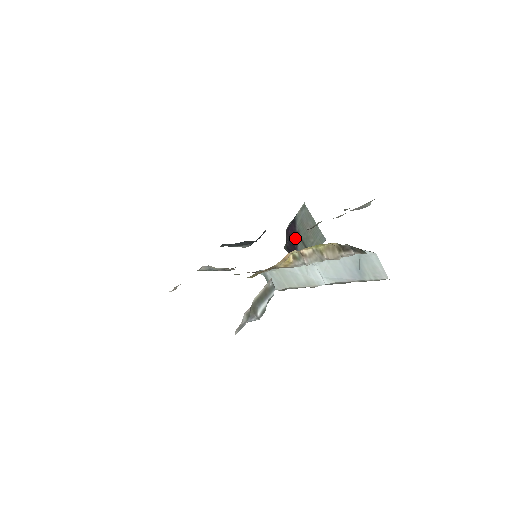
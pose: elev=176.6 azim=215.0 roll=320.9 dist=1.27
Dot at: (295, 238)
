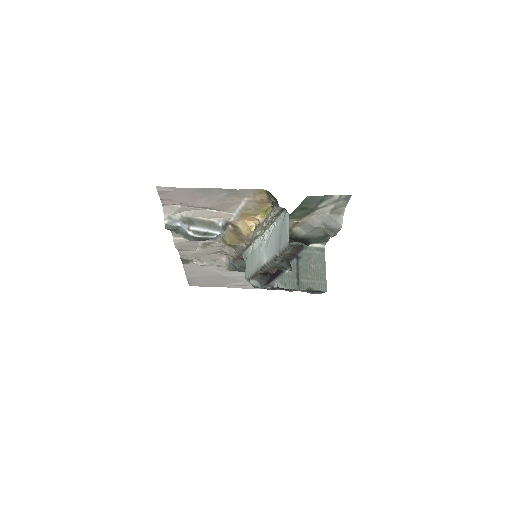
Dot at: occluded
